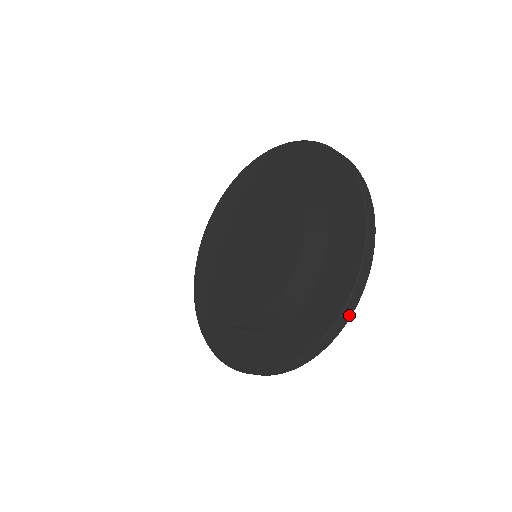
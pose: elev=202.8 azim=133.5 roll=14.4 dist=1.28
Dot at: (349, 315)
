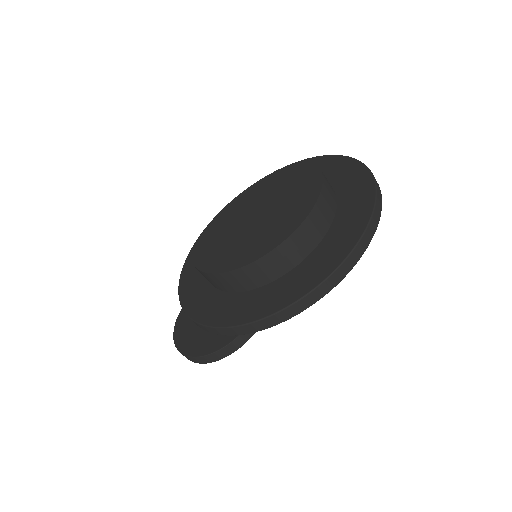
Dot at: (377, 183)
